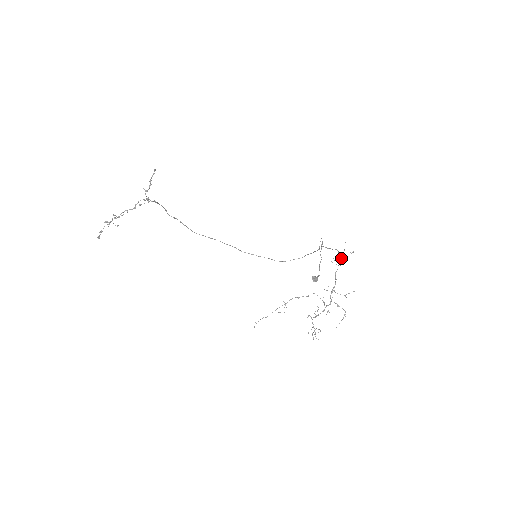
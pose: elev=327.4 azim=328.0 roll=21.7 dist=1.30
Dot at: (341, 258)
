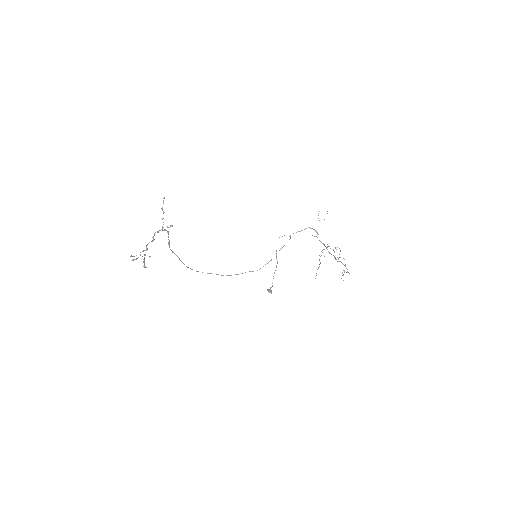
Dot at: occluded
